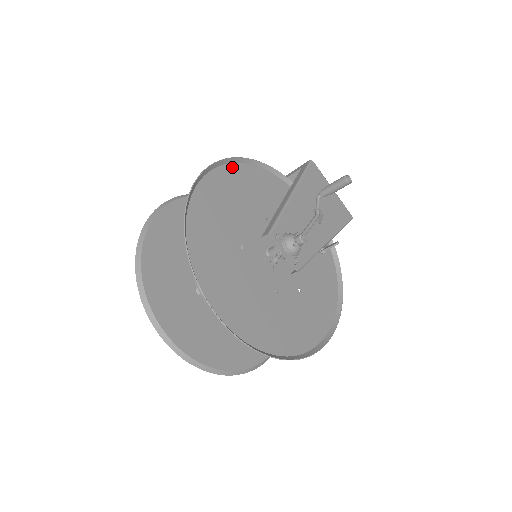
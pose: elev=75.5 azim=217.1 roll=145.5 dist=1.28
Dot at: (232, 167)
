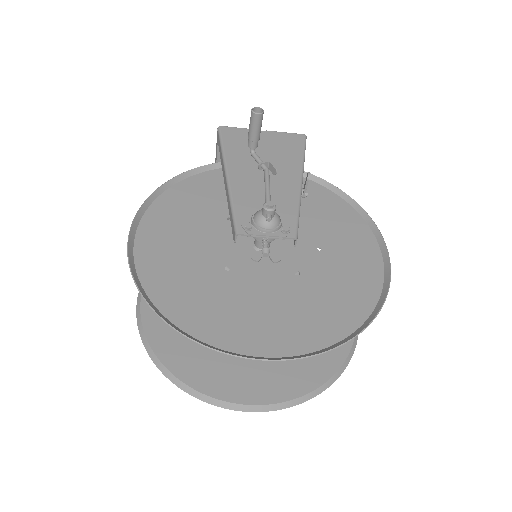
Dot at: (154, 208)
